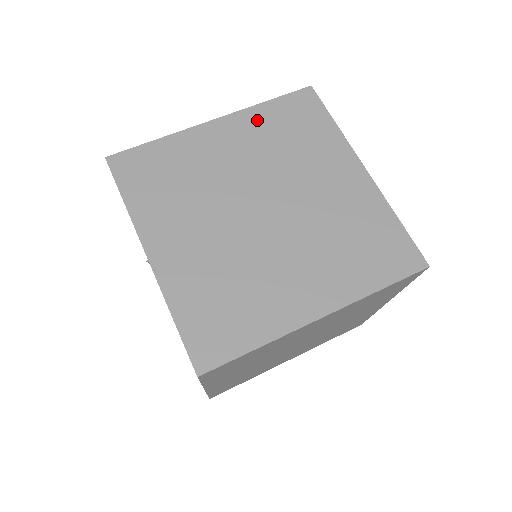
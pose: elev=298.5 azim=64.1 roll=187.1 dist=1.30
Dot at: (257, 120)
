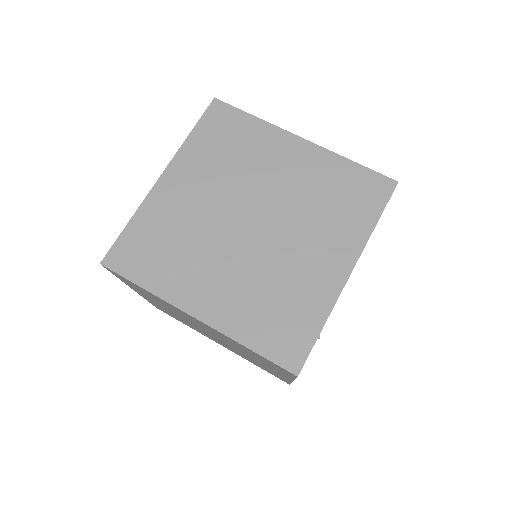
Dot at: (328, 166)
